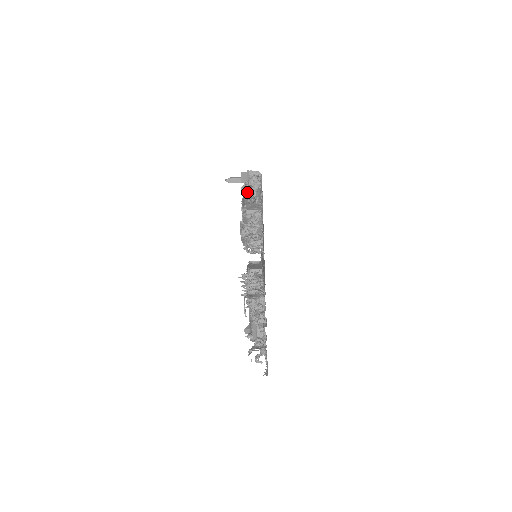
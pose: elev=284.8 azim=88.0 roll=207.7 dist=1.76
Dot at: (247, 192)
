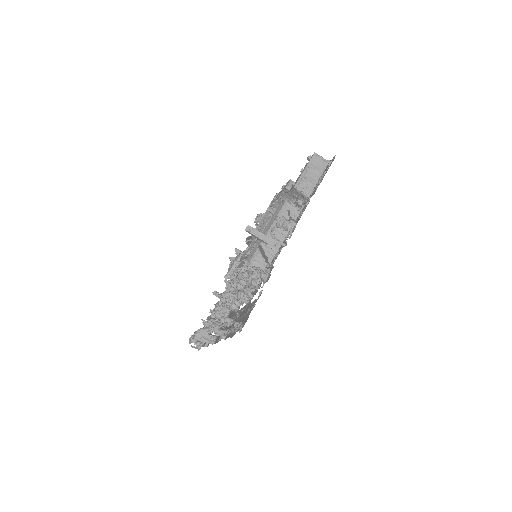
Dot at: (237, 296)
